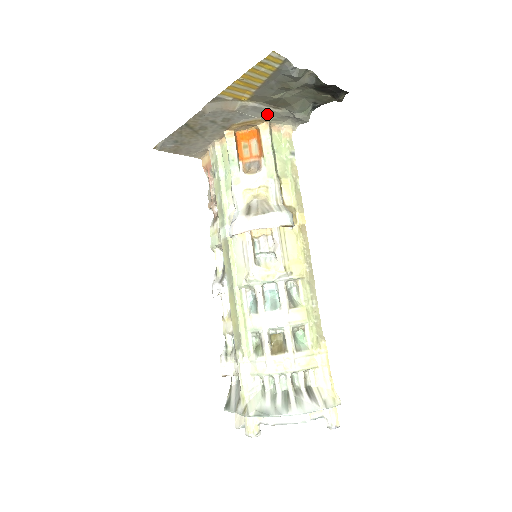
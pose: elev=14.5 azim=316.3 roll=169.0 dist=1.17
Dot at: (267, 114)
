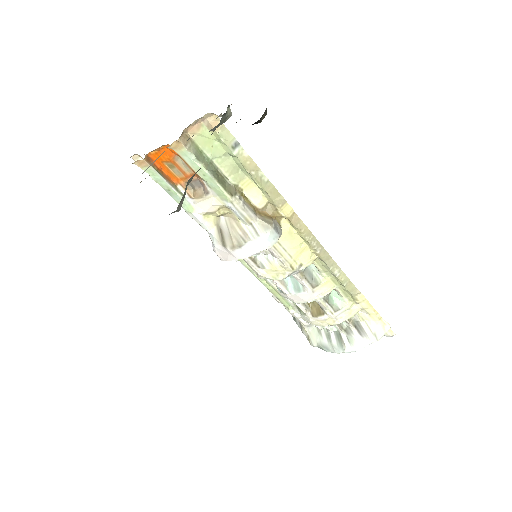
Dot at: occluded
